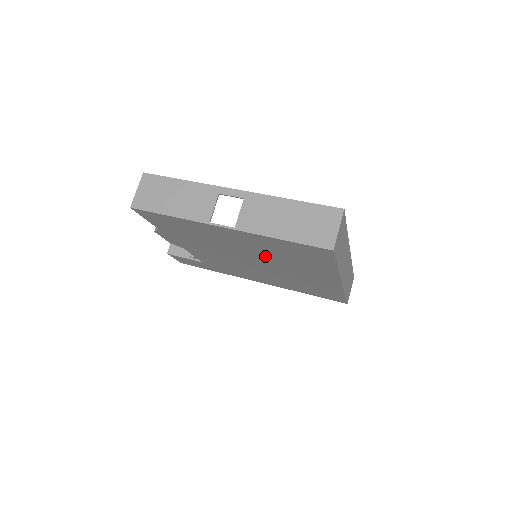
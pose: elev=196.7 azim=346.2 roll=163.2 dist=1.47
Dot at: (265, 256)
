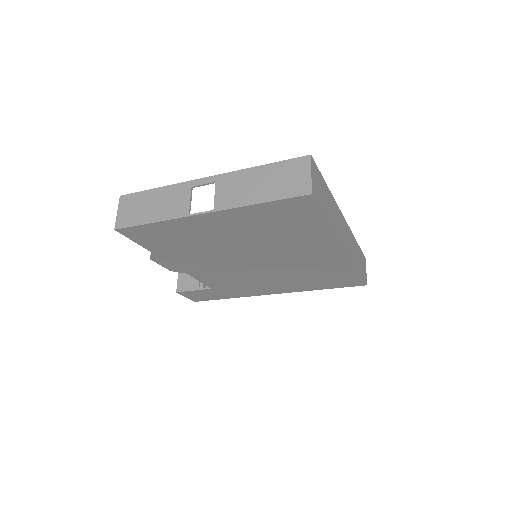
Dot at: (259, 243)
